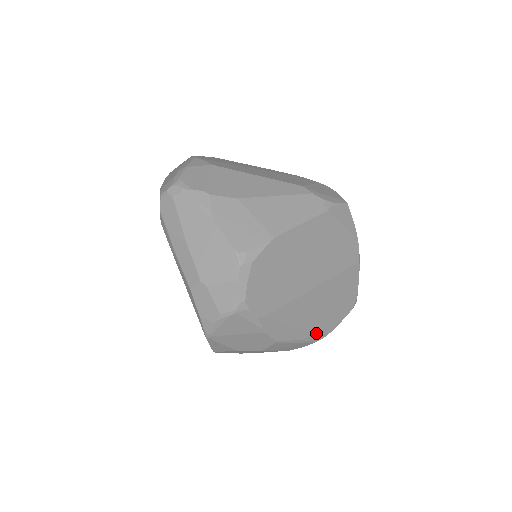
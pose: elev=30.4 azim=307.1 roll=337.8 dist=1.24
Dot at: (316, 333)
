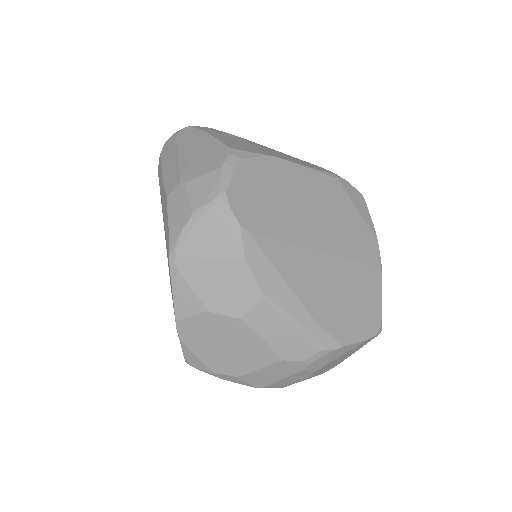
Dot at: (321, 328)
